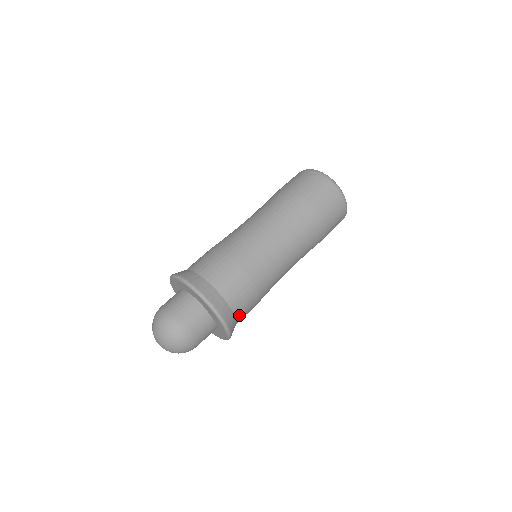
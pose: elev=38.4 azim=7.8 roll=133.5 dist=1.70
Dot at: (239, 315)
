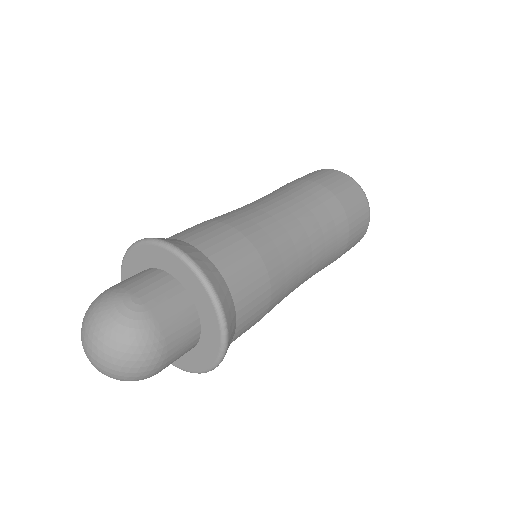
Dot at: (238, 333)
